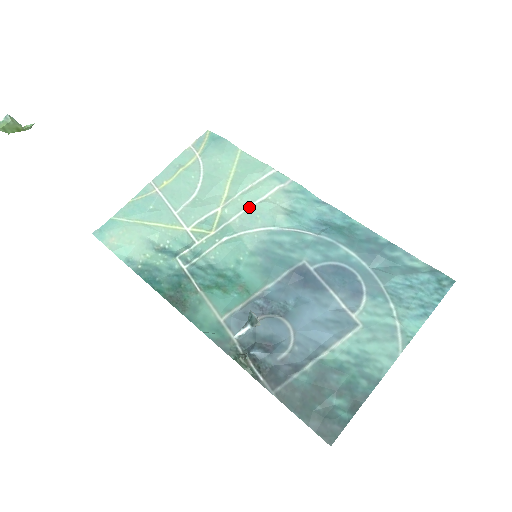
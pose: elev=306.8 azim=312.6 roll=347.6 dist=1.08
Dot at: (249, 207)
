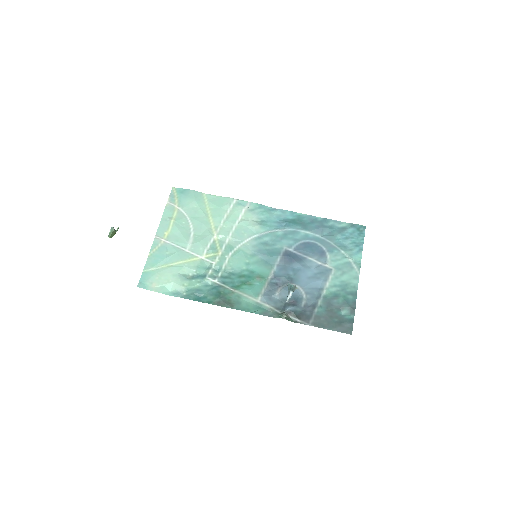
Dot at: (234, 228)
